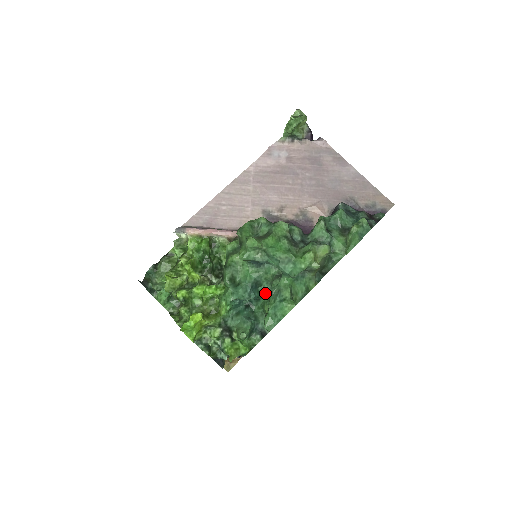
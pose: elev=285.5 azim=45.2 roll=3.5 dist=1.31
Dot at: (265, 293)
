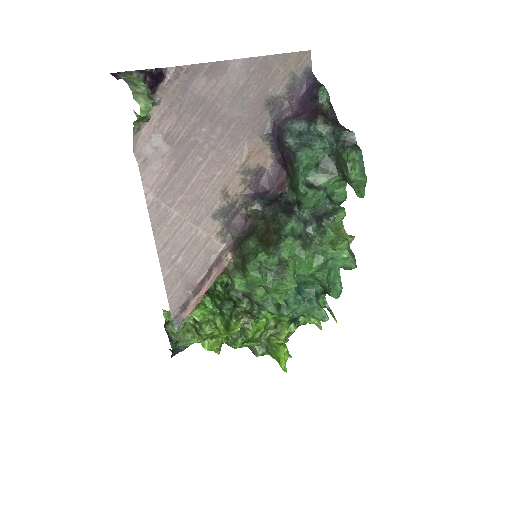
Dot at: (305, 277)
